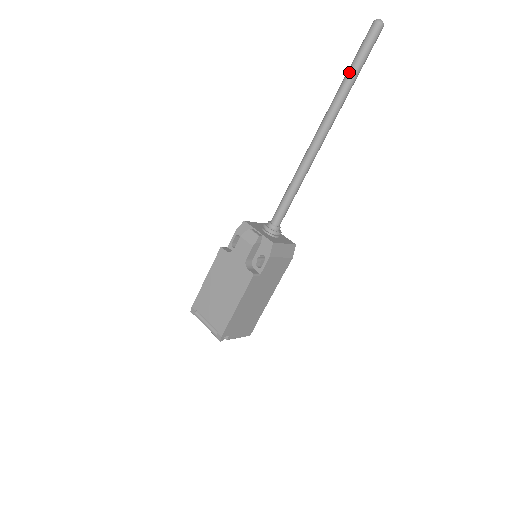
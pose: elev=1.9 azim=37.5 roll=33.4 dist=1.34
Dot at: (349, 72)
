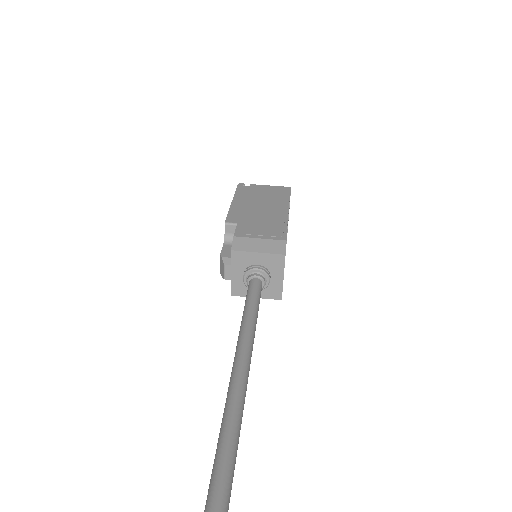
Dot at: occluded
